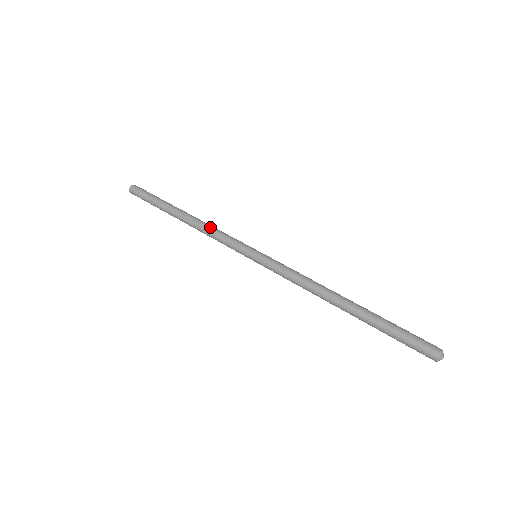
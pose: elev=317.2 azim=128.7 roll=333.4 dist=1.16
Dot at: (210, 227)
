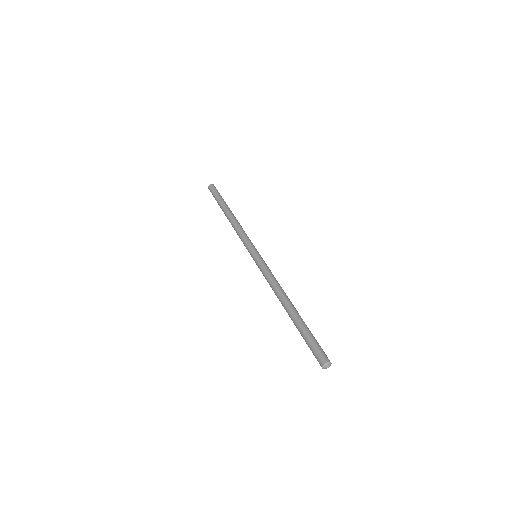
Dot at: occluded
